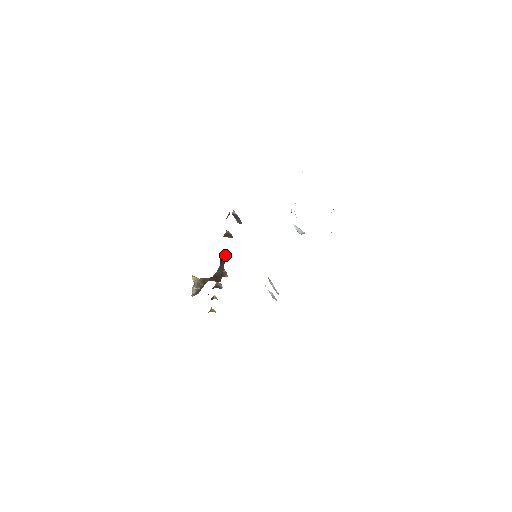
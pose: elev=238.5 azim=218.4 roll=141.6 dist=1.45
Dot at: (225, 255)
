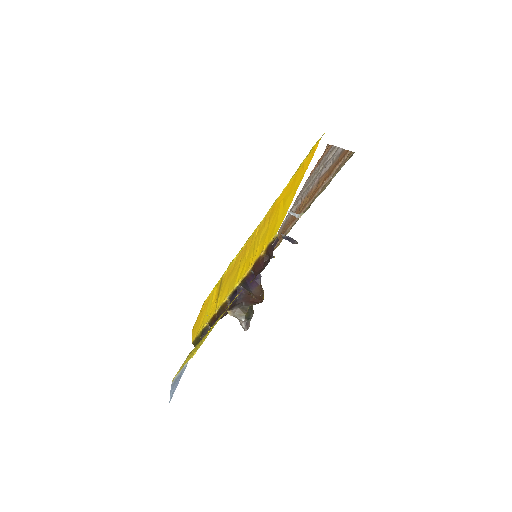
Dot at: occluded
